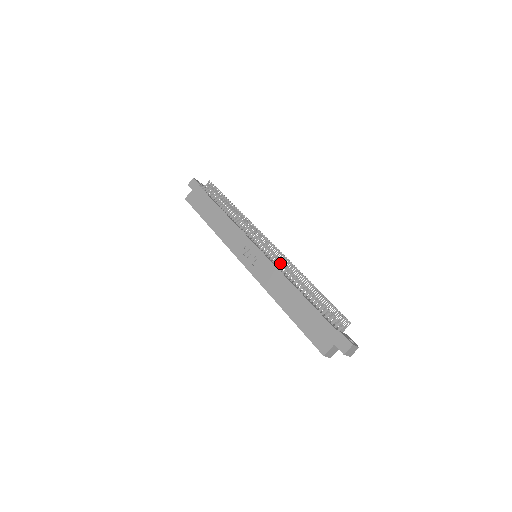
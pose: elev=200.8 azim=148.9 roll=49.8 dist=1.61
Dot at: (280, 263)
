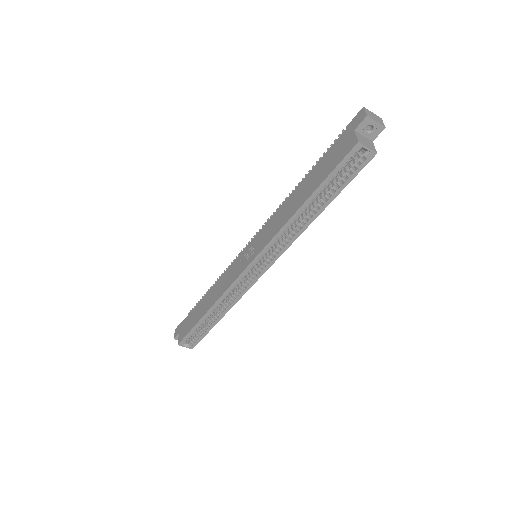
Dot at: occluded
